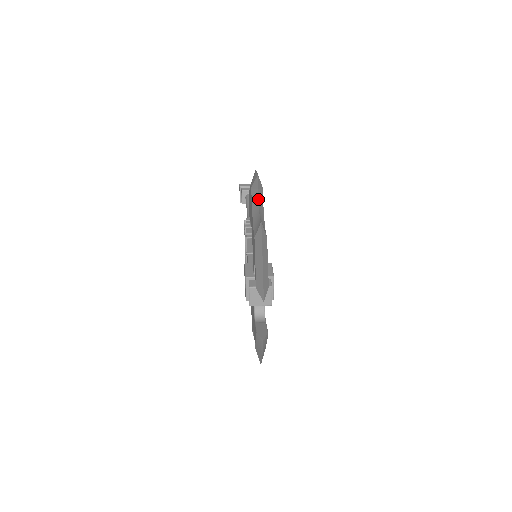
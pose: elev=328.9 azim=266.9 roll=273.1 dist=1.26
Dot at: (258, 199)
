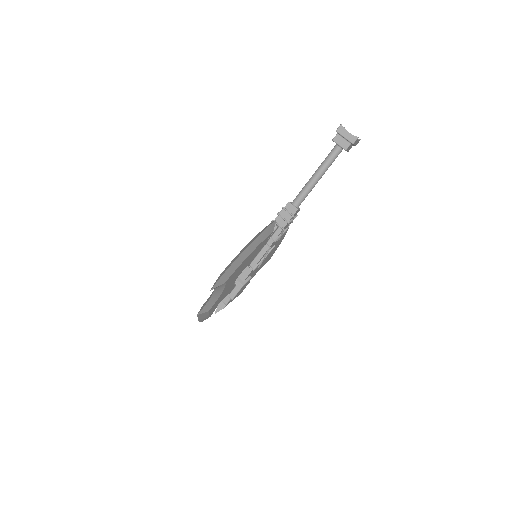
Dot at: (214, 291)
